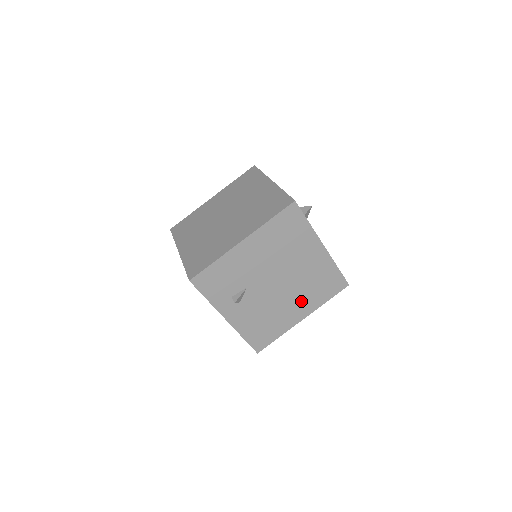
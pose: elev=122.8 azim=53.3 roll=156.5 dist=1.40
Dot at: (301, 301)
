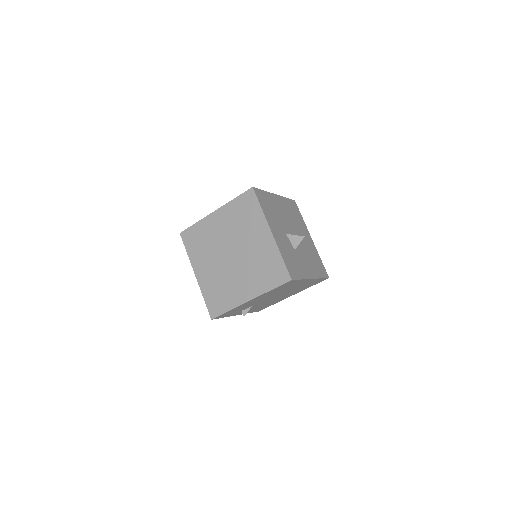
Dot at: (292, 293)
